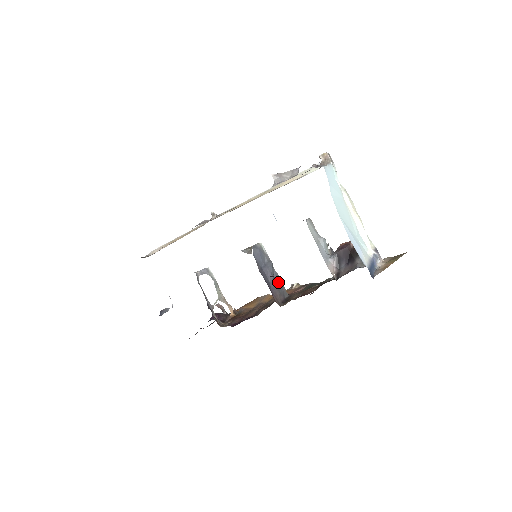
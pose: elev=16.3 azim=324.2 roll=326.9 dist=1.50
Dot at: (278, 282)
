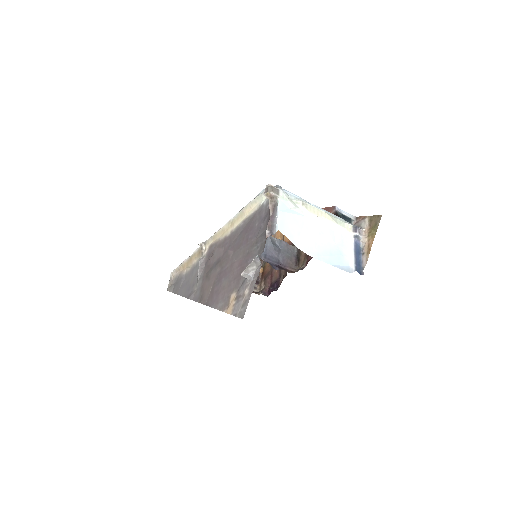
Dot at: (283, 249)
